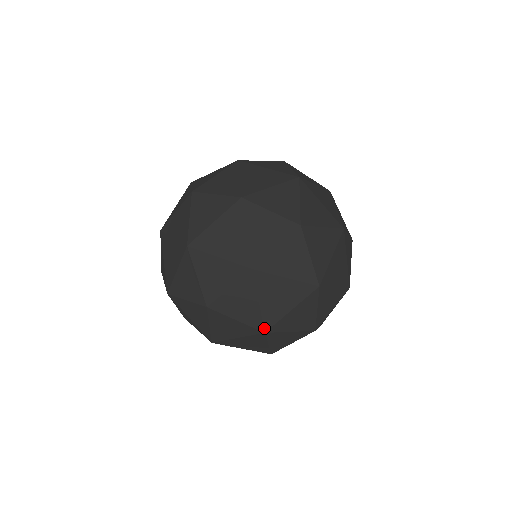
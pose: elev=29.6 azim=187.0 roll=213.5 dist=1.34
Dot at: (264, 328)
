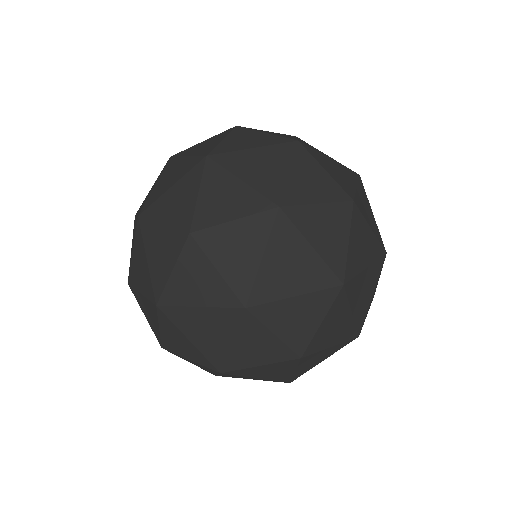
Dot at: (216, 368)
